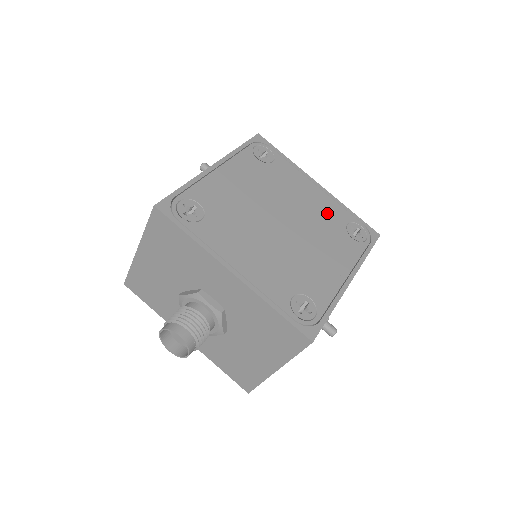
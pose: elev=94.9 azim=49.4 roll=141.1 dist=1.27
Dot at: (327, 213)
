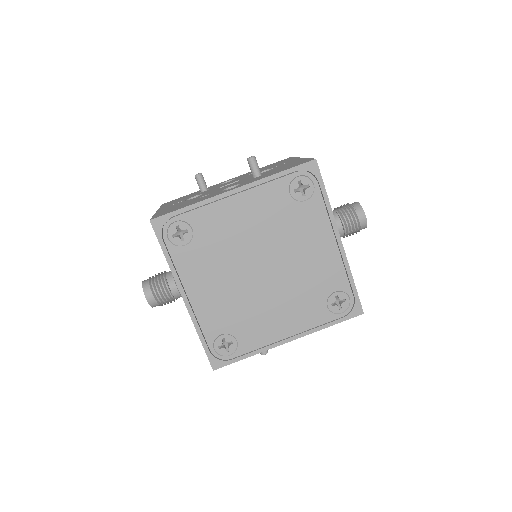
Dot at: (322, 274)
